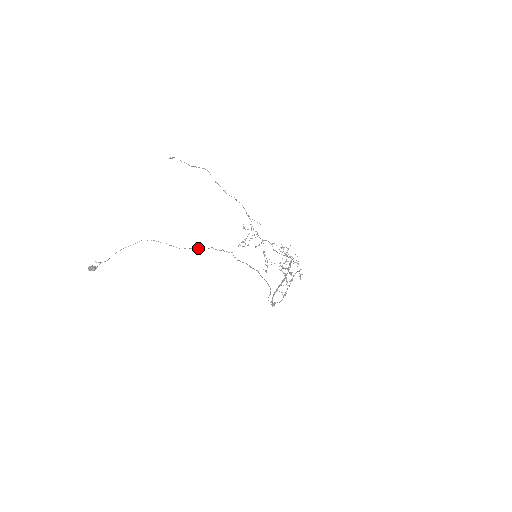
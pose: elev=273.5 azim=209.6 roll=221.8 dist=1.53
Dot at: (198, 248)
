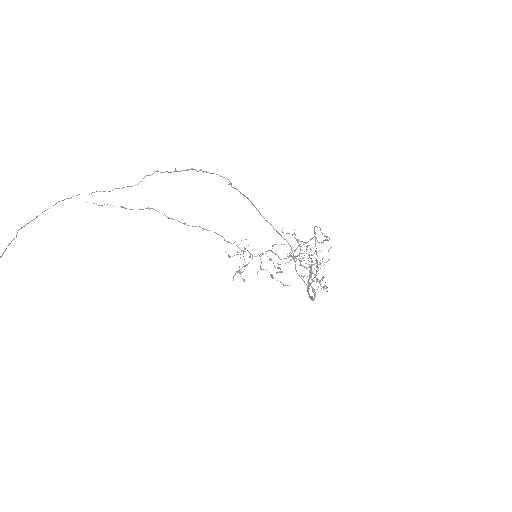
Dot at: (138, 183)
